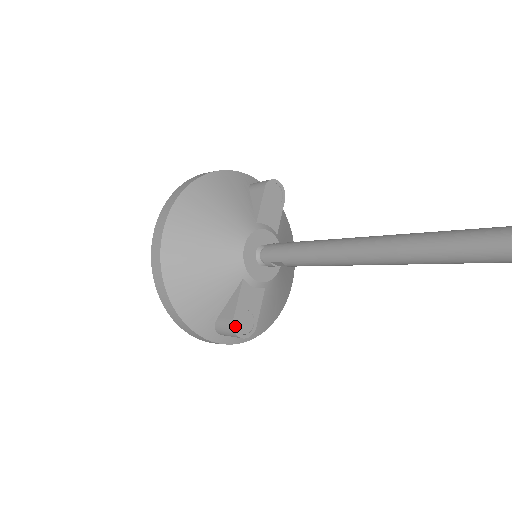
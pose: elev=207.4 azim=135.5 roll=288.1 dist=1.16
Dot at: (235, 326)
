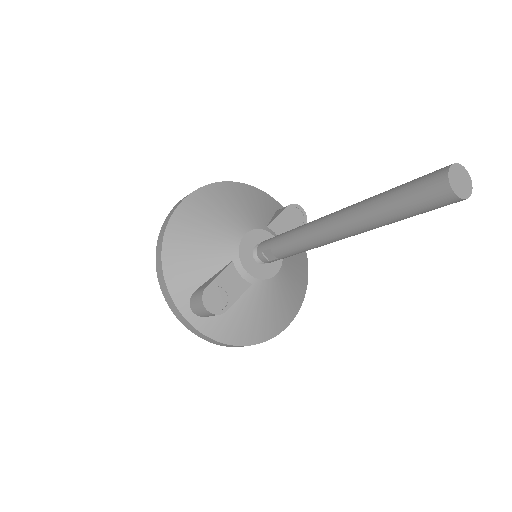
Dot at: (205, 294)
